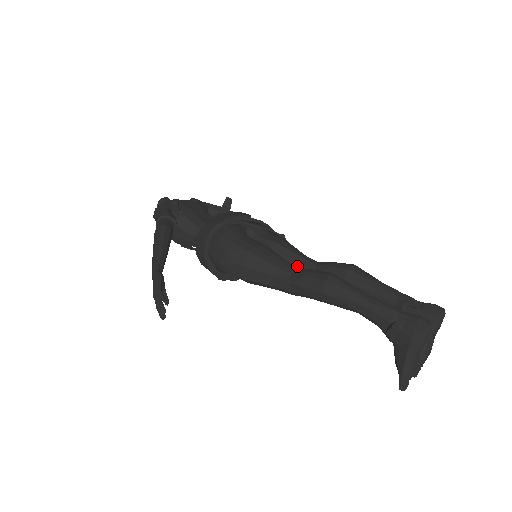
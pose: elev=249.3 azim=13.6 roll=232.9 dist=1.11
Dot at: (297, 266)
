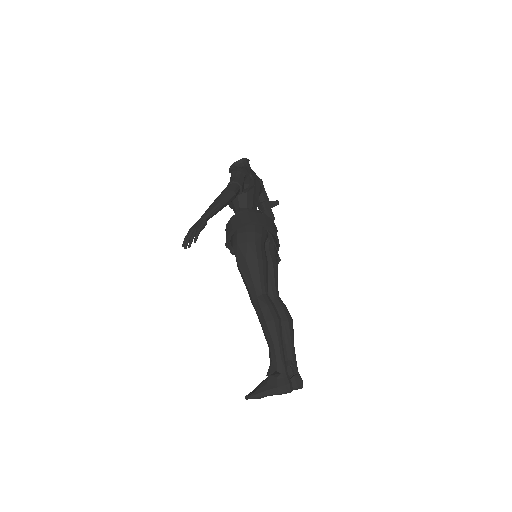
Dot at: (268, 287)
